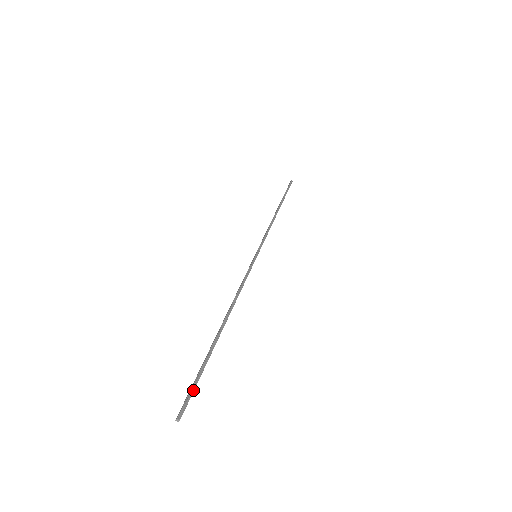
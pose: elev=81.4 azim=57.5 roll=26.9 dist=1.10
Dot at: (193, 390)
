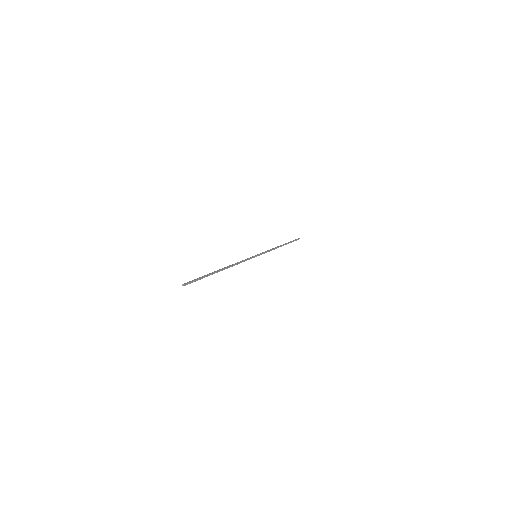
Dot at: (195, 281)
